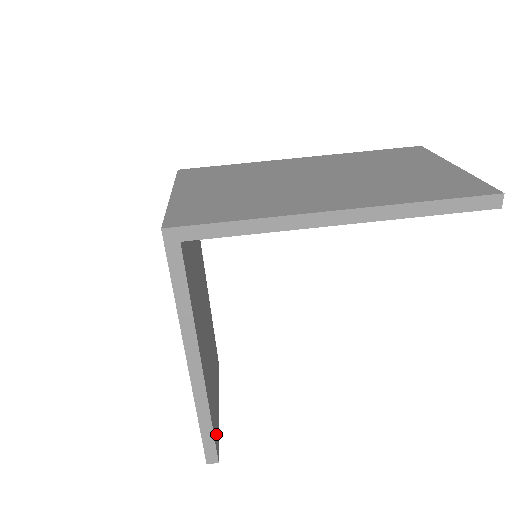
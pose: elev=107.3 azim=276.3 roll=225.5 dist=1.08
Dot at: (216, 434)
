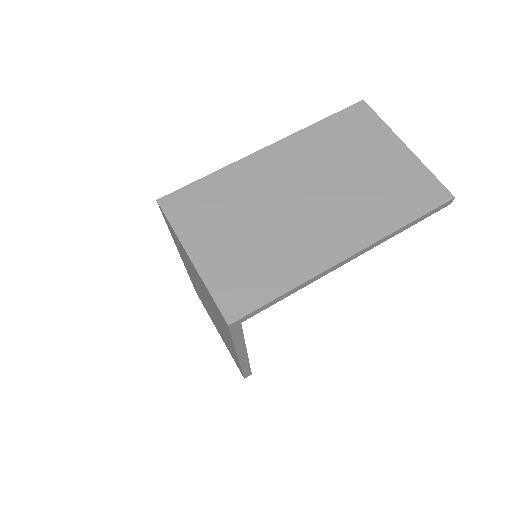
Dot at: occluded
